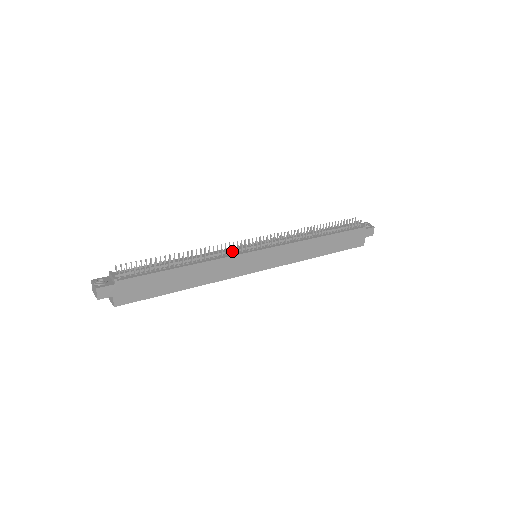
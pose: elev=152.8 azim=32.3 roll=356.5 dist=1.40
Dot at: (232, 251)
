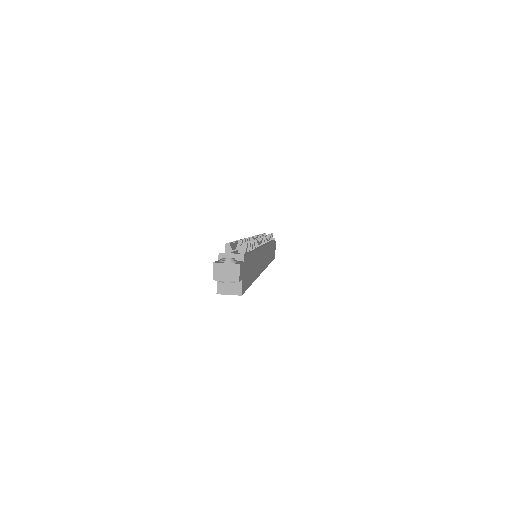
Dot at: occluded
